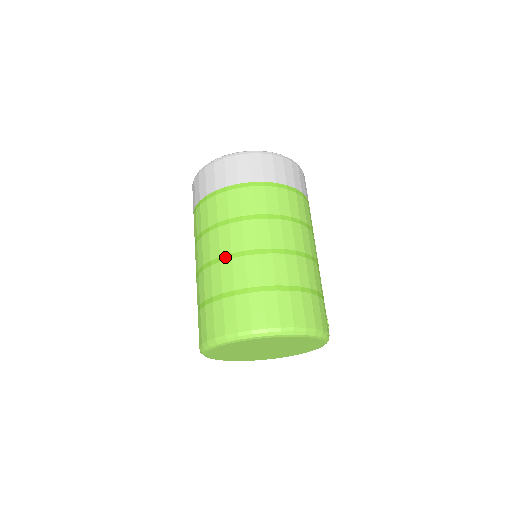
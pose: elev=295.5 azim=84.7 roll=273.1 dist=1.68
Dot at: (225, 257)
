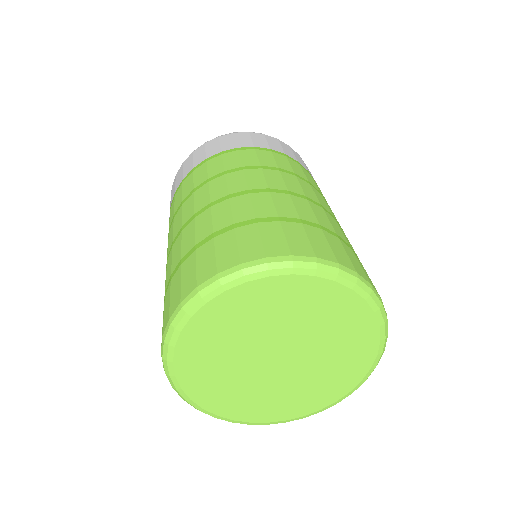
Dot at: (201, 210)
